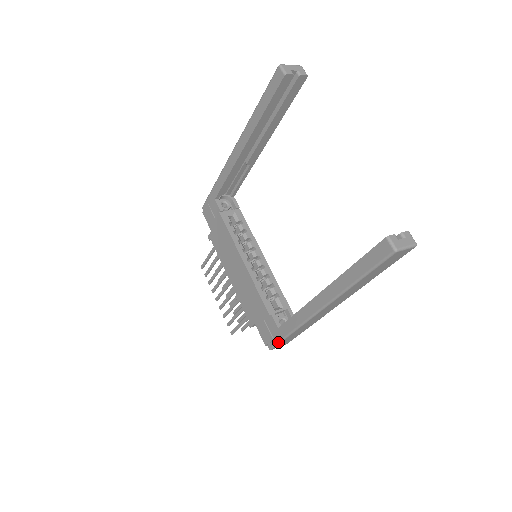
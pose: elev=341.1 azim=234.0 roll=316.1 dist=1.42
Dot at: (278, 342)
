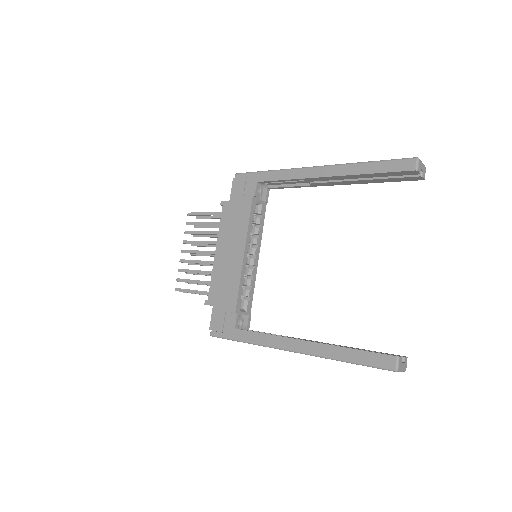
Dot at: (225, 338)
